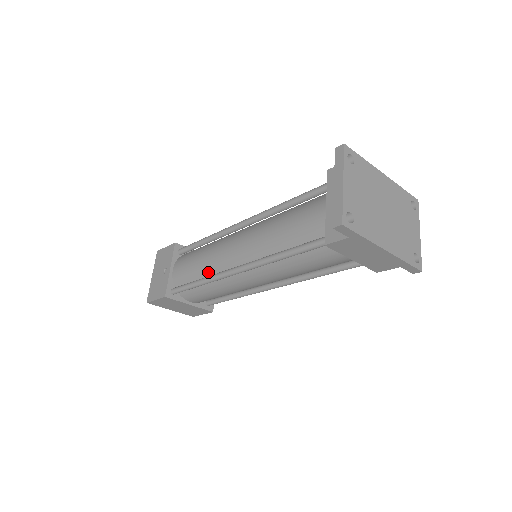
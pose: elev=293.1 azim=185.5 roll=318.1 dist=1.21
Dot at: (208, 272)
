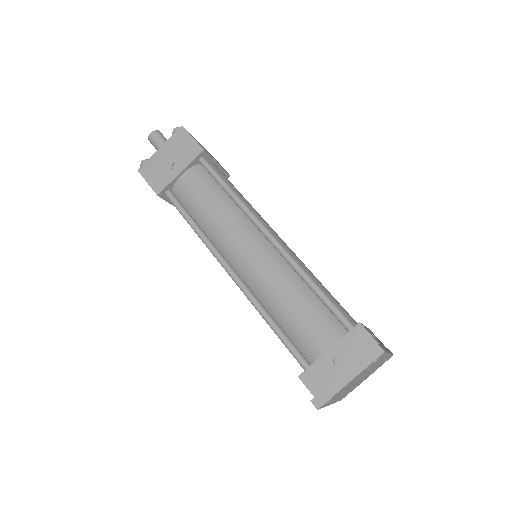
Dot at: (208, 230)
